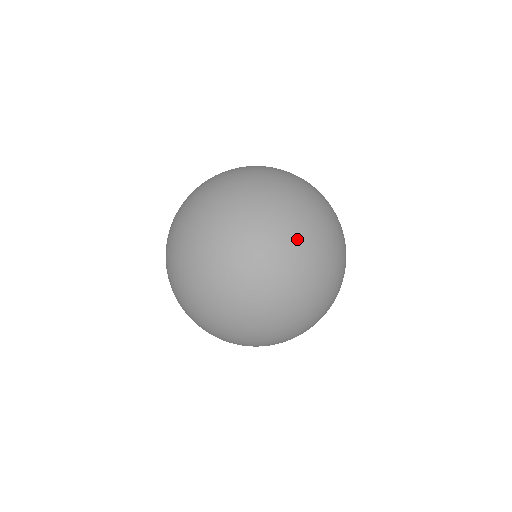
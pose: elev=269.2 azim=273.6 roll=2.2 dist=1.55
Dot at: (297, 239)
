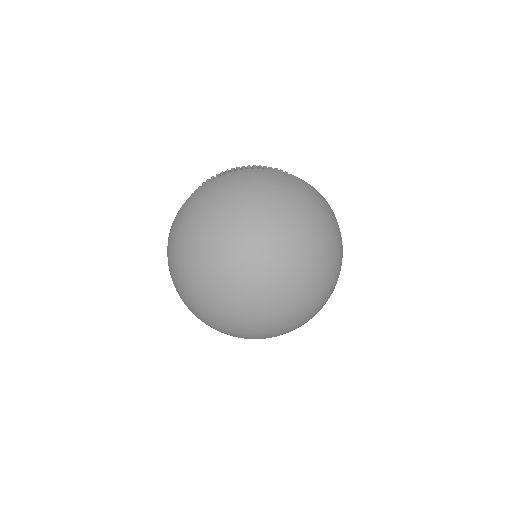
Dot at: (296, 272)
